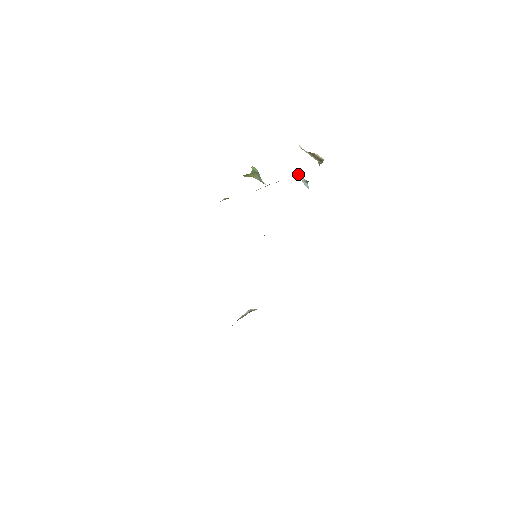
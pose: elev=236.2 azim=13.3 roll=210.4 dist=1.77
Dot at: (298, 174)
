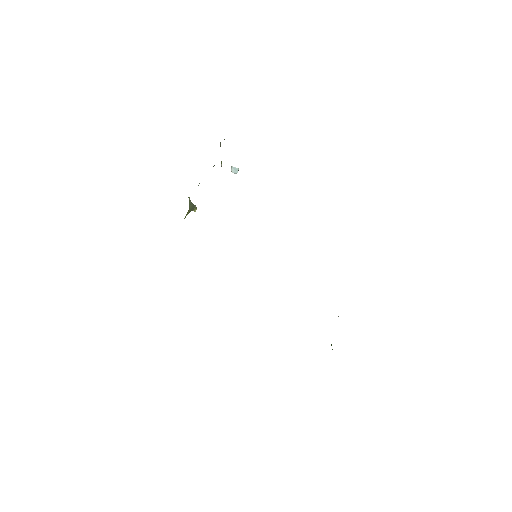
Dot at: occluded
